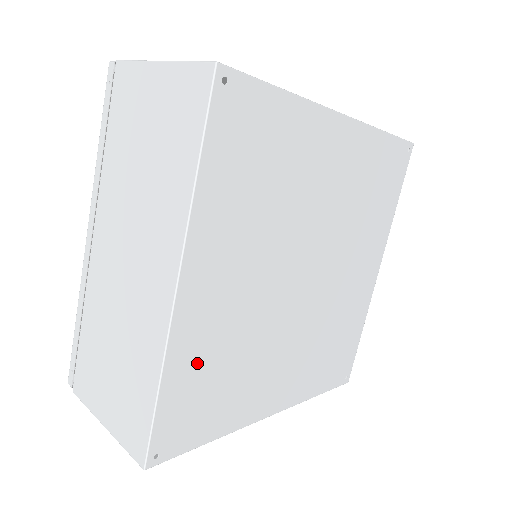
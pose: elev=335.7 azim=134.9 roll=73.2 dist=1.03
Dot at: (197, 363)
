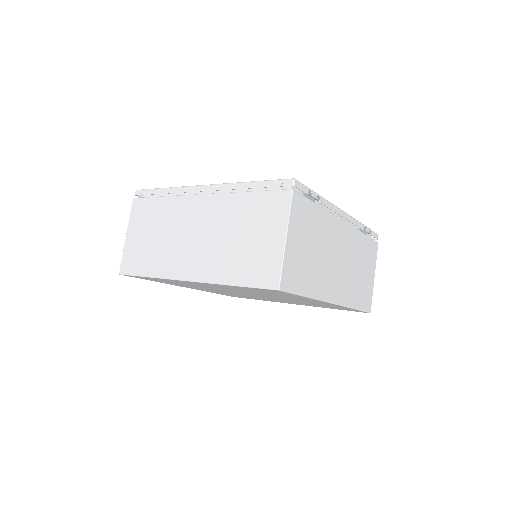
Dot at: (171, 281)
